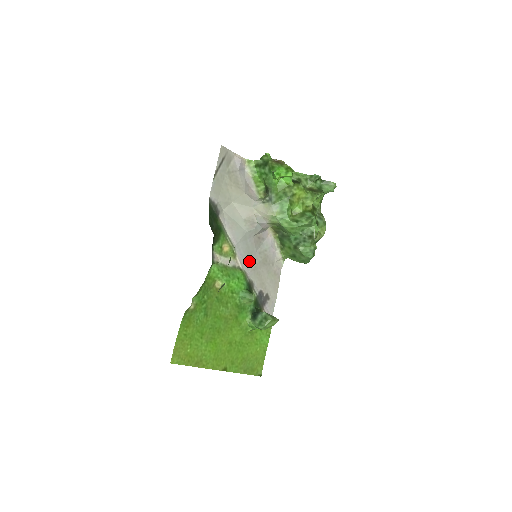
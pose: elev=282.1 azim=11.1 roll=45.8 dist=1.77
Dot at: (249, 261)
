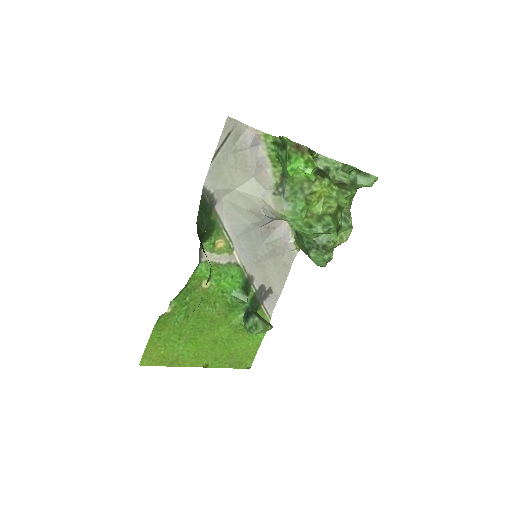
Dot at: (251, 254)
